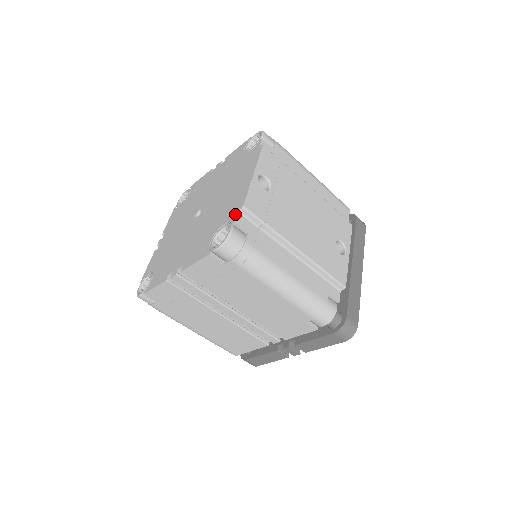
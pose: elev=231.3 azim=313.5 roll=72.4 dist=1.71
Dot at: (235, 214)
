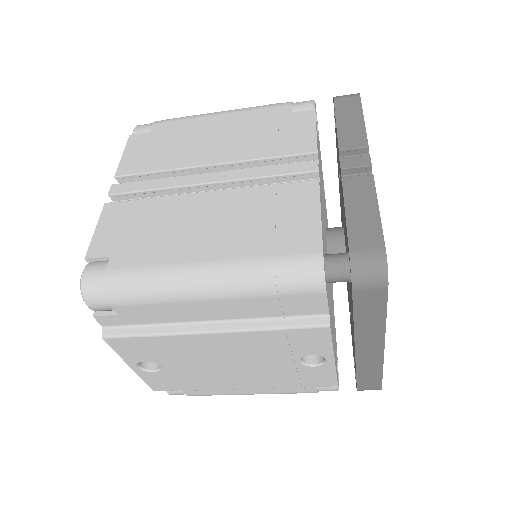
Dot at: occluded
